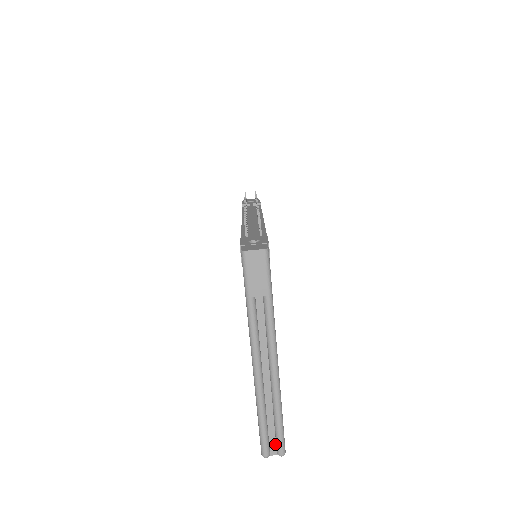
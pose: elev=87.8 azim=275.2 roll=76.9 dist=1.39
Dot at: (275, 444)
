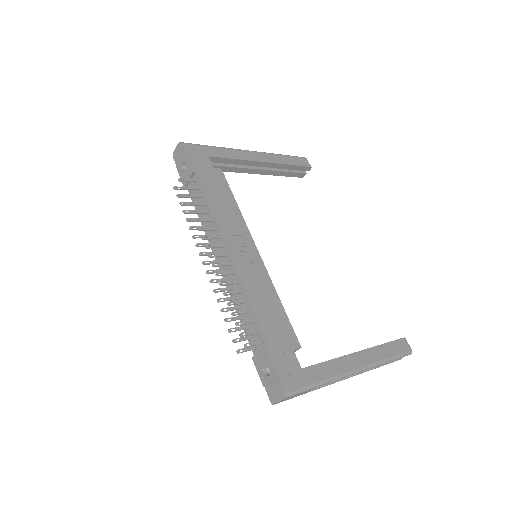
Dot at: occluded
